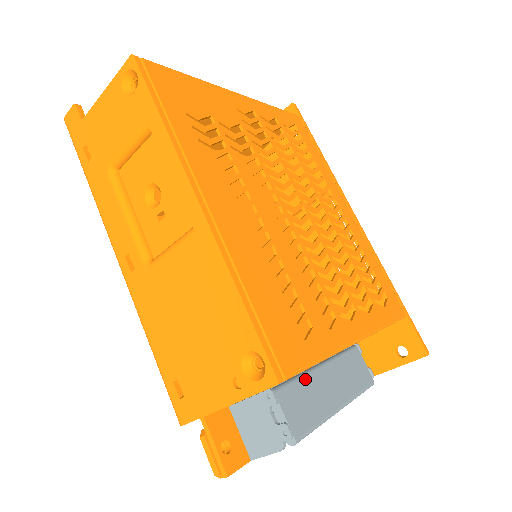
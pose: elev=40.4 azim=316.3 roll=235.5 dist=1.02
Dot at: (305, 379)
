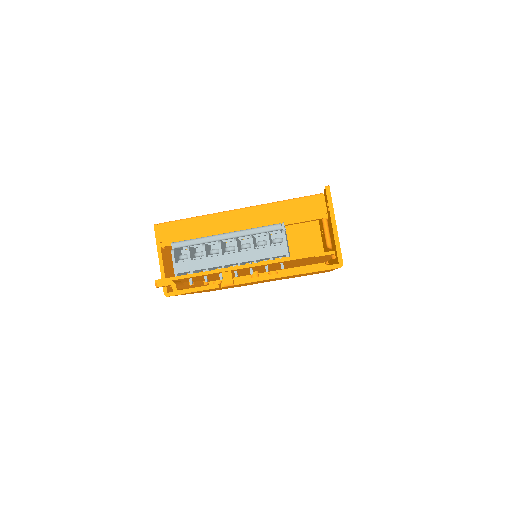
Dot at: occluded
